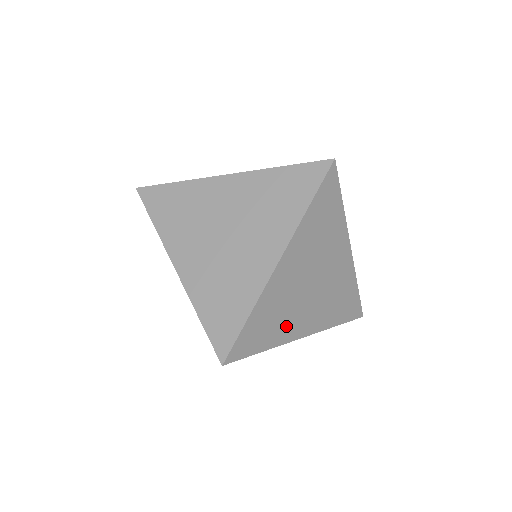
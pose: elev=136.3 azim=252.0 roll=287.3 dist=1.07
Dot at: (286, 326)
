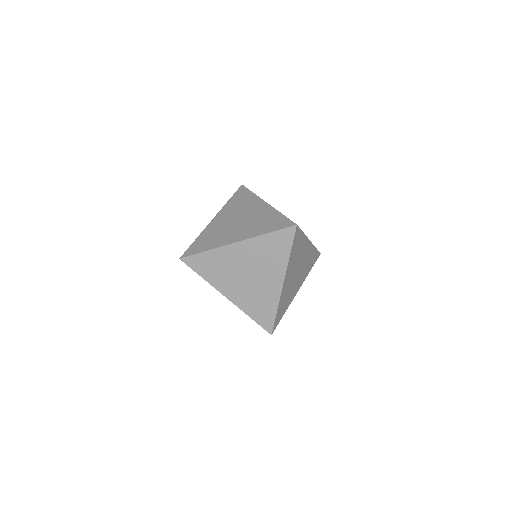
Dot at: (290, 297)
